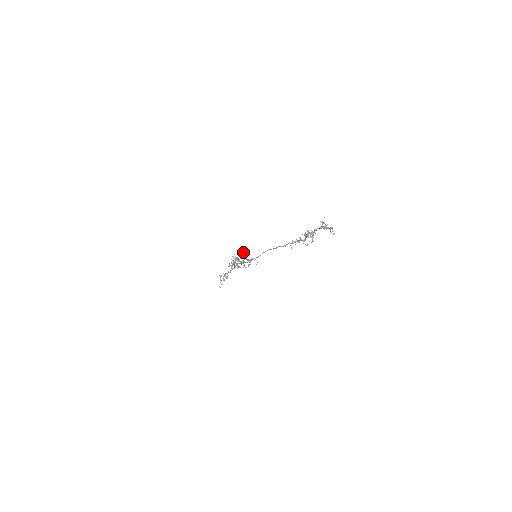
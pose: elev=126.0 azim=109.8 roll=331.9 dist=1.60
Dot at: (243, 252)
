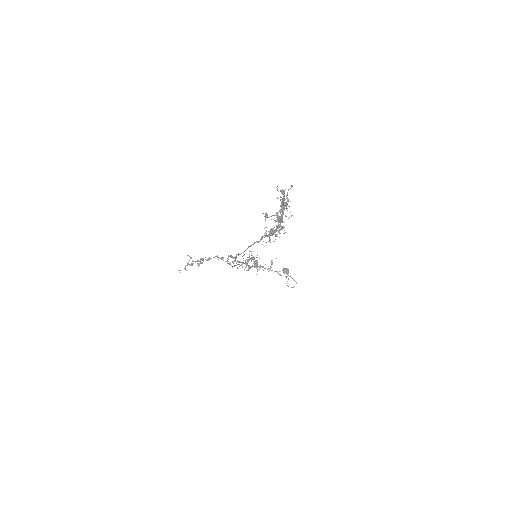
Dot at: occluded
